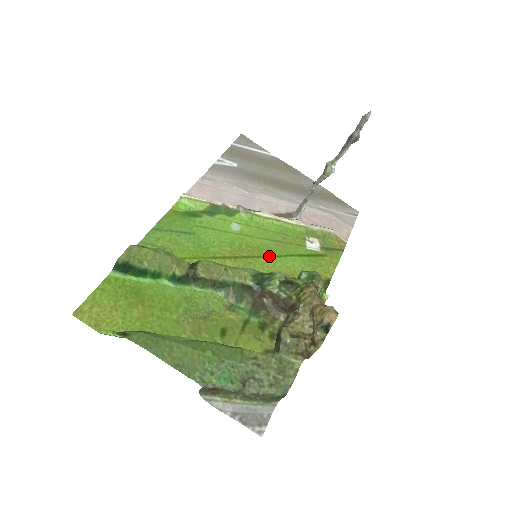
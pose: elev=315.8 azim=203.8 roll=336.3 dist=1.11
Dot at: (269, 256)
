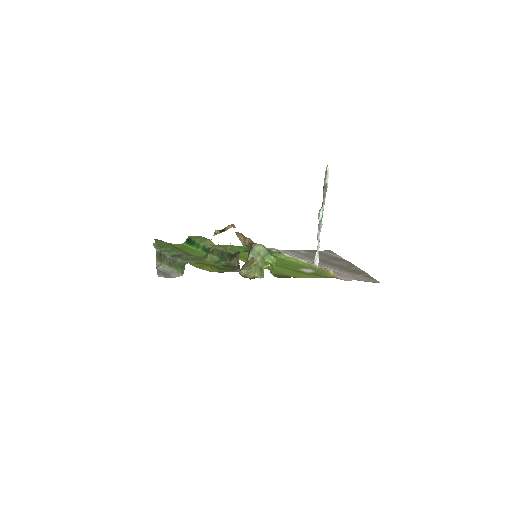
Dot at: occluded
